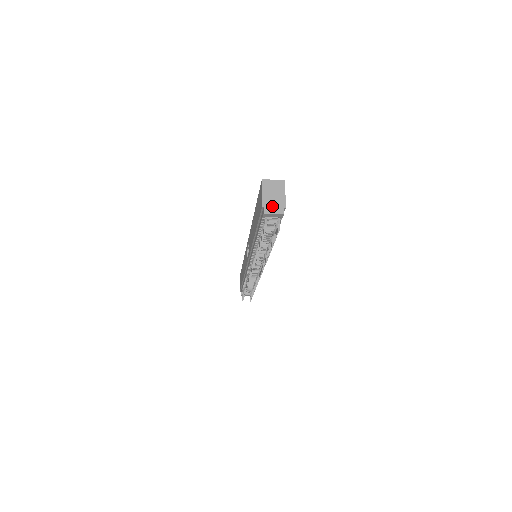
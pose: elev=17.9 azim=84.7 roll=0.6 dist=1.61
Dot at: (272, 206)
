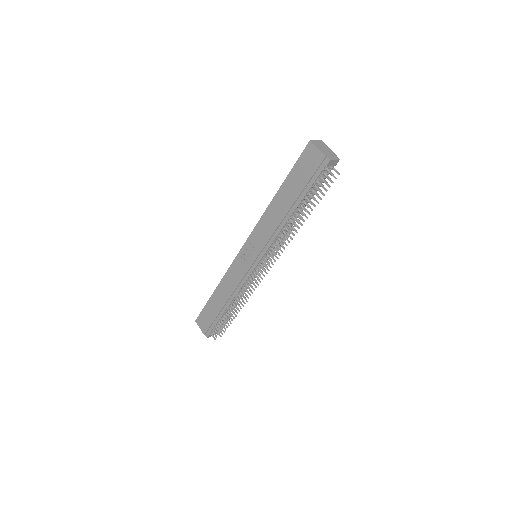
Dot at: (330, 155)
